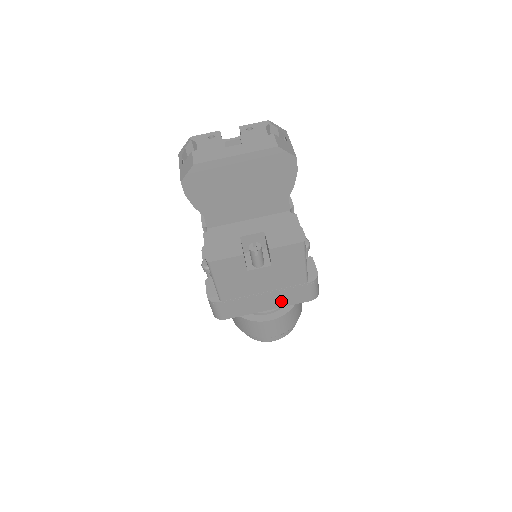
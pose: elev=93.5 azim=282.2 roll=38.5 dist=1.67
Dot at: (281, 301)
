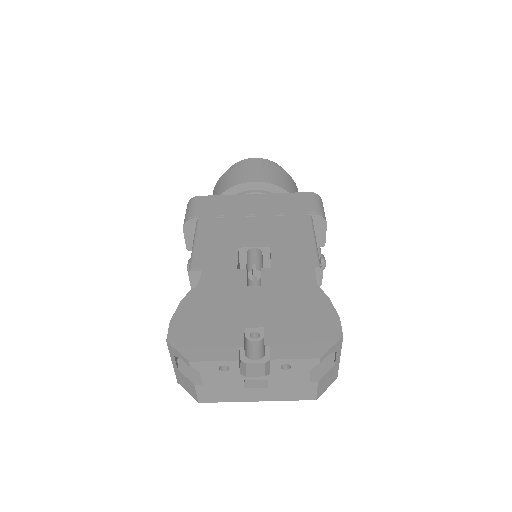
Dot at: occluded
